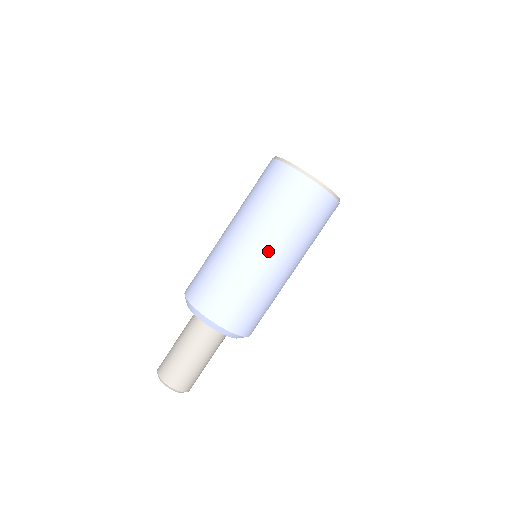
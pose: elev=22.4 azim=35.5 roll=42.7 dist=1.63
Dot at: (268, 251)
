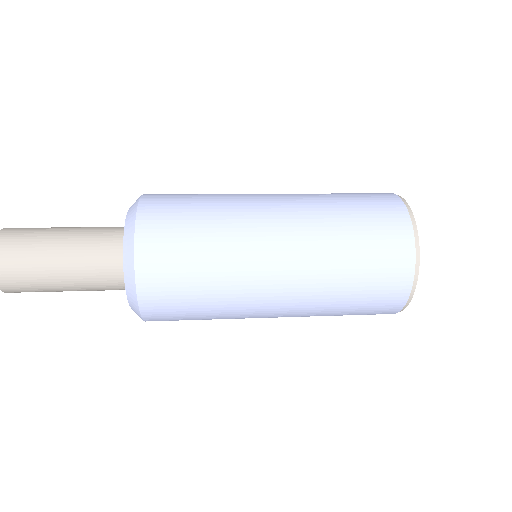
Dot at: (283, 307)
